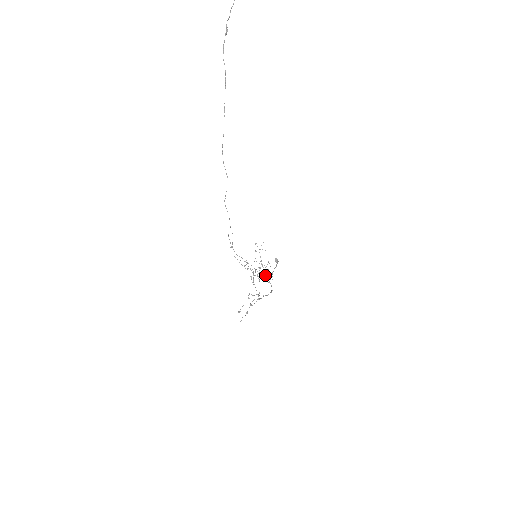
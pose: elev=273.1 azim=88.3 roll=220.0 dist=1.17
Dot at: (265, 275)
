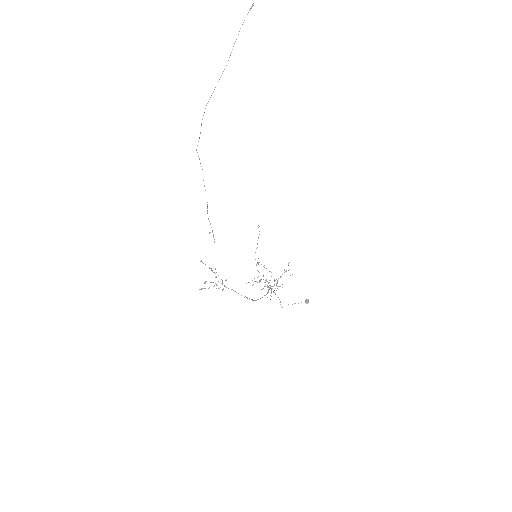
Dot at: occluded
